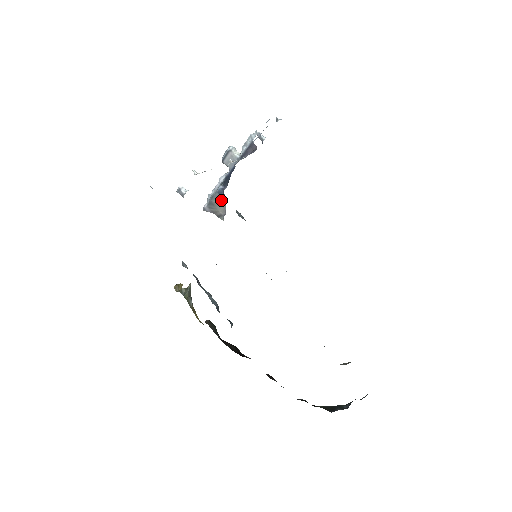
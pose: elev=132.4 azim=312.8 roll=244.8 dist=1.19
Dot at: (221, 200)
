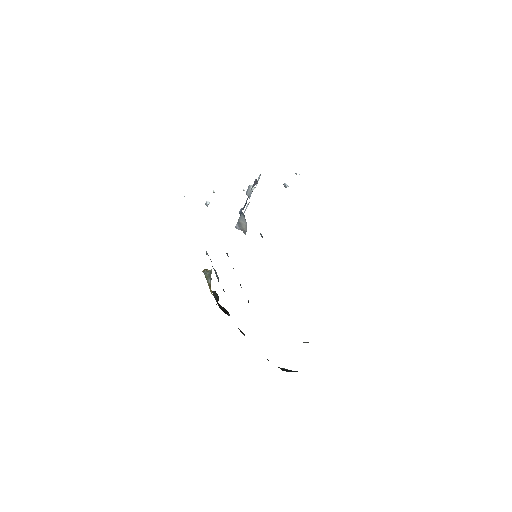
Dot at: (244, 220)
